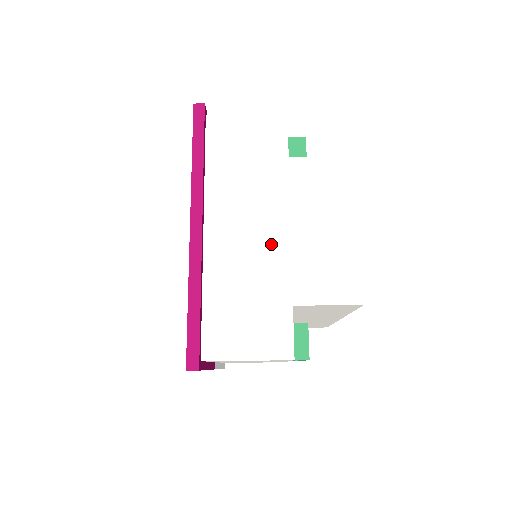
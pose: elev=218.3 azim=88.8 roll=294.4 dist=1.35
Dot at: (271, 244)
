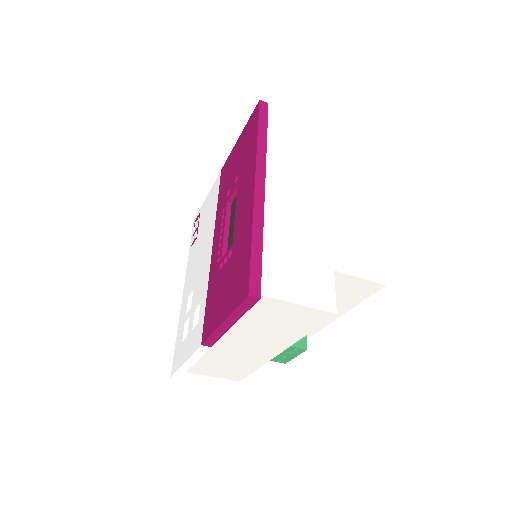
Dot at: (316, 219)
